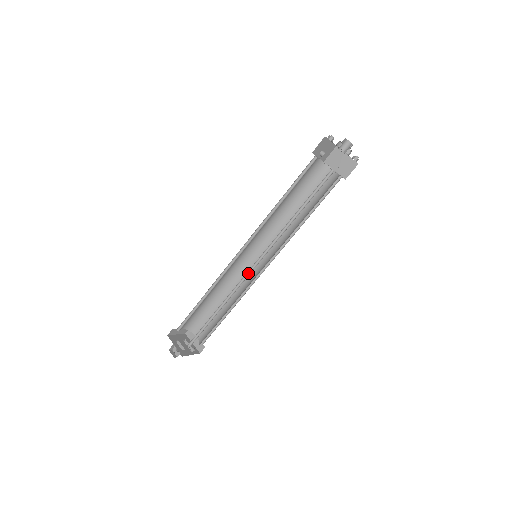
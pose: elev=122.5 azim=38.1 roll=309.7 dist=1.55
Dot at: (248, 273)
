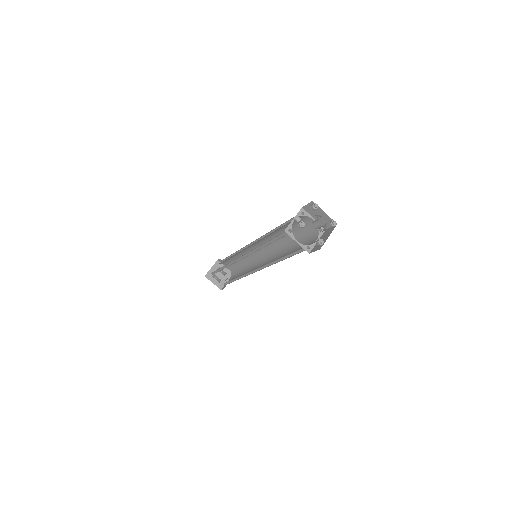
Dot at: (252, 271)
